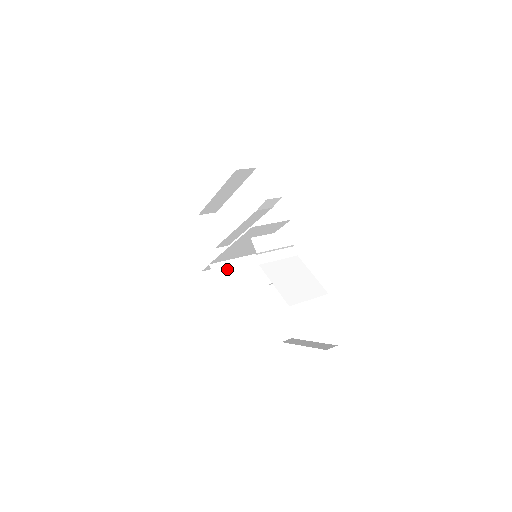
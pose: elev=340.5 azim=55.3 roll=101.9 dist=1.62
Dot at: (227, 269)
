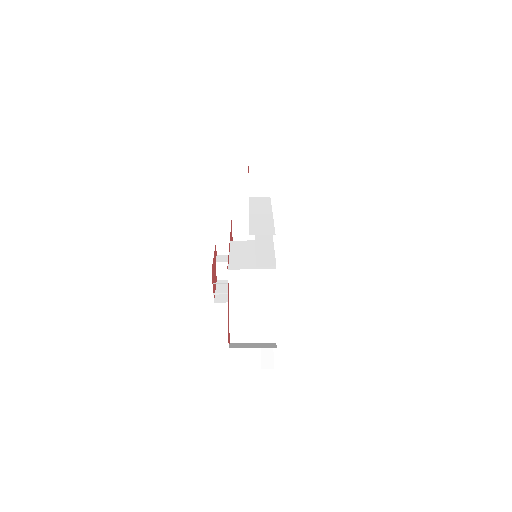
Dot at: occluded
